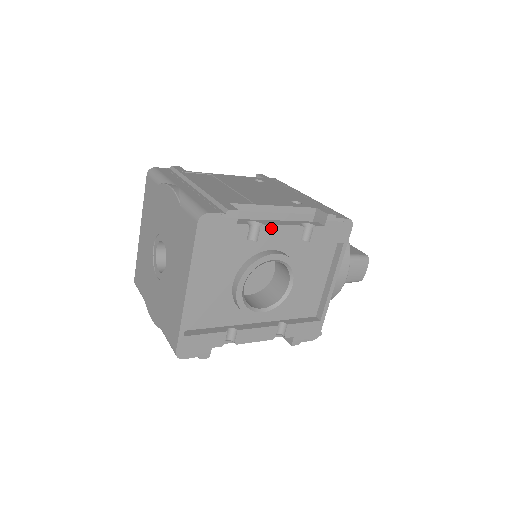
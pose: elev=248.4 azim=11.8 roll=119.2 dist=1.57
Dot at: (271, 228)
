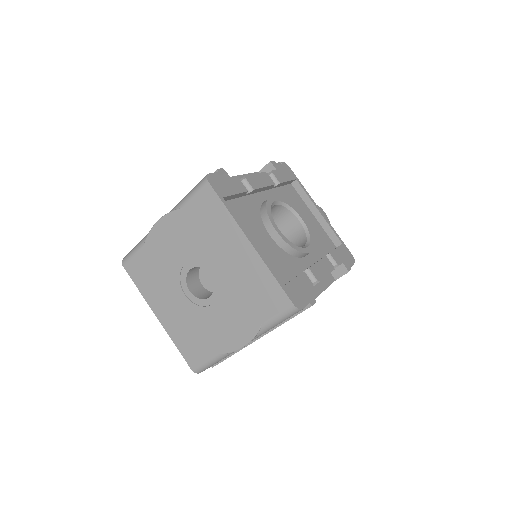
Dot at: (251, 178)
